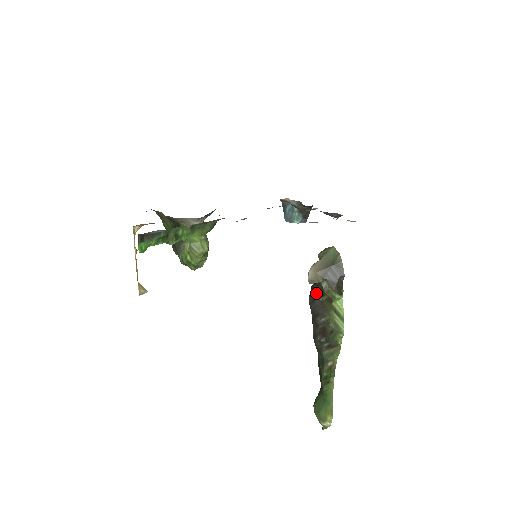
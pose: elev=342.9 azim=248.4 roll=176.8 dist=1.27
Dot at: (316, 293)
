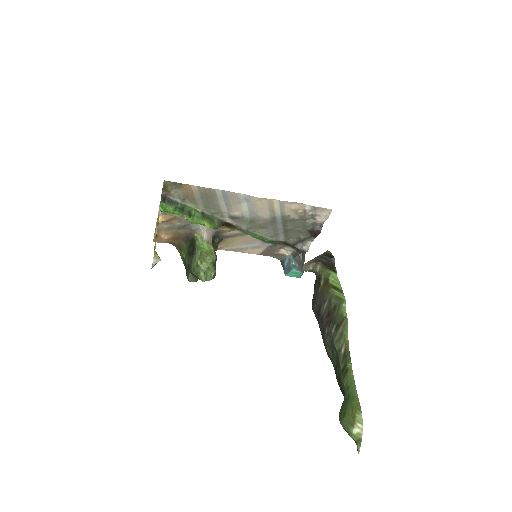
Dot at: (316, 291)
